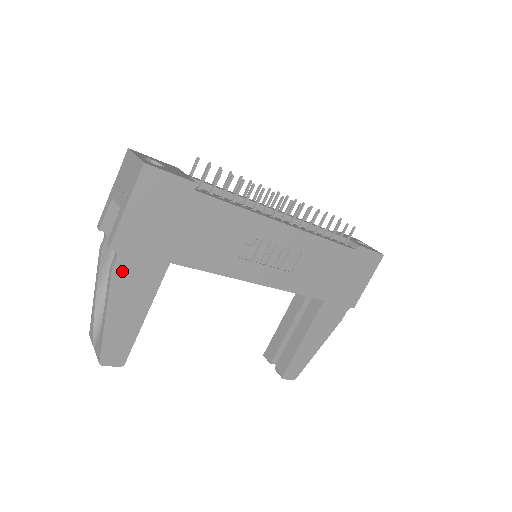
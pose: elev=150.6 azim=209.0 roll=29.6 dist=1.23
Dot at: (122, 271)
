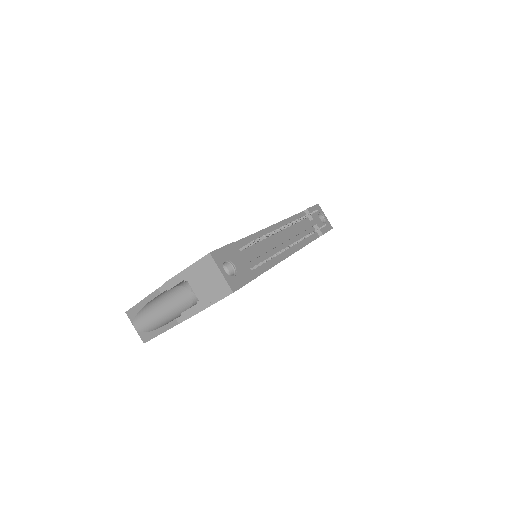
Dot at: occluded
